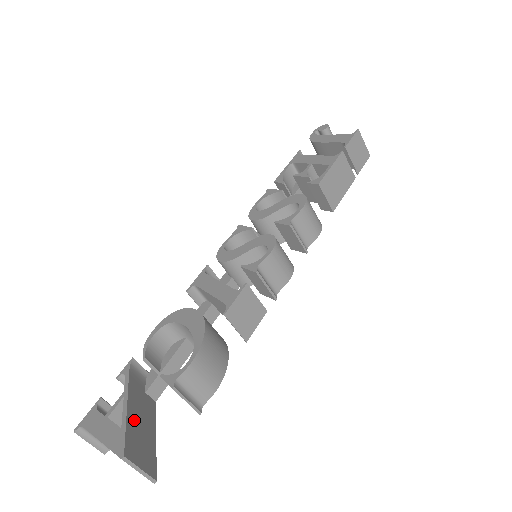
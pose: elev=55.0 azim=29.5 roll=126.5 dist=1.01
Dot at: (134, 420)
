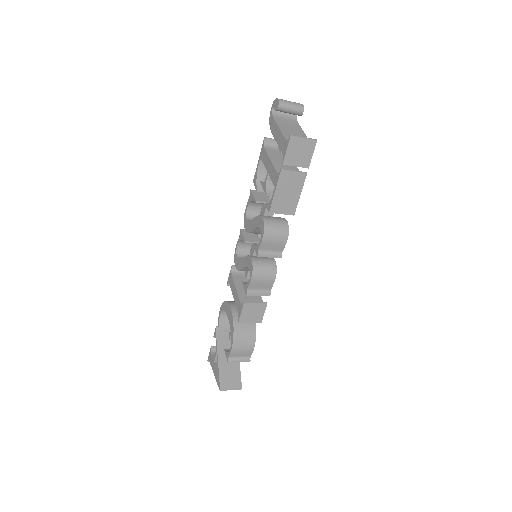
Dot at: (224, 365)
